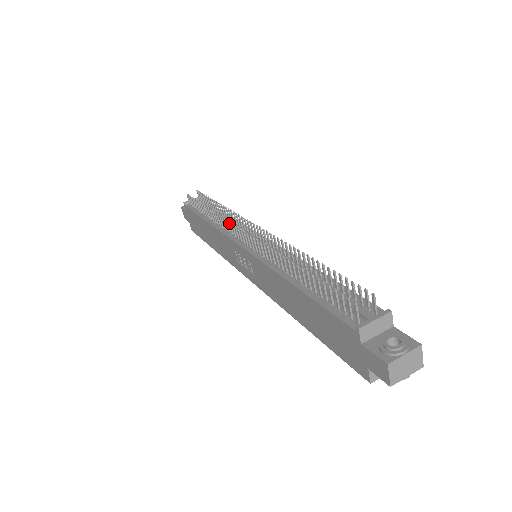
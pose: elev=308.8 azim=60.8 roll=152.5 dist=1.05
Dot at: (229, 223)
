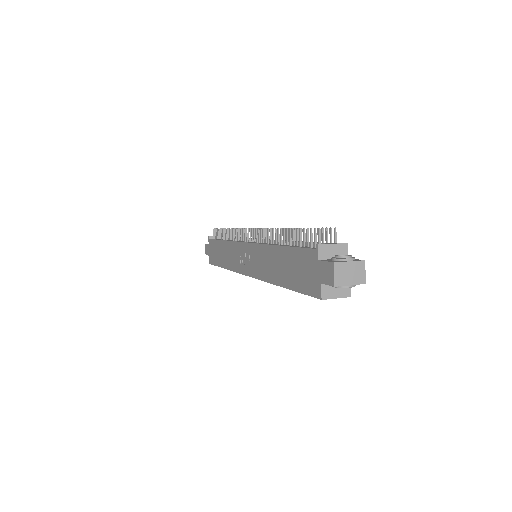
Dot at: (241, 230)
